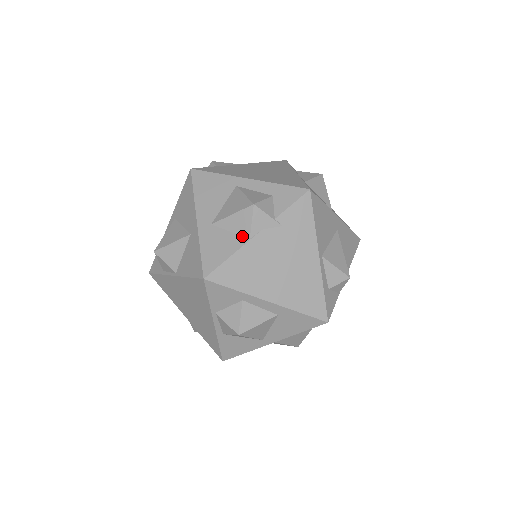
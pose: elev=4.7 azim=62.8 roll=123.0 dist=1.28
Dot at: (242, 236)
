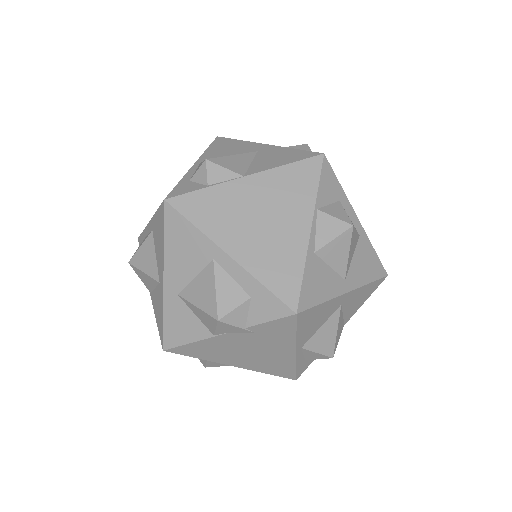
Dot at: (207, 328)
